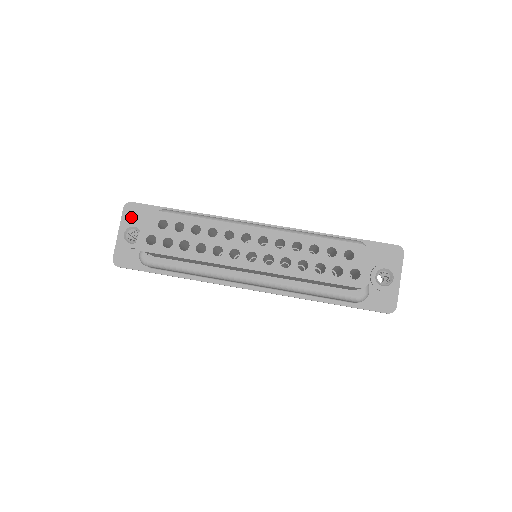
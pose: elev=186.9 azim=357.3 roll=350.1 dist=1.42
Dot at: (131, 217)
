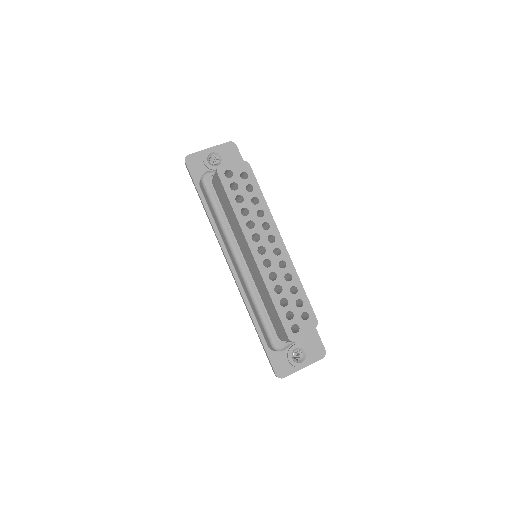
Dot at: (226, 151)
